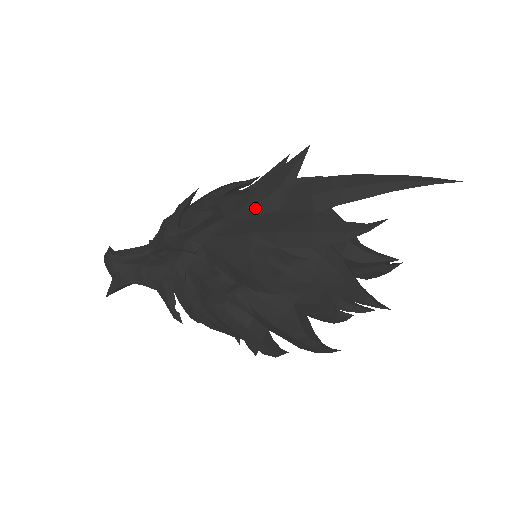
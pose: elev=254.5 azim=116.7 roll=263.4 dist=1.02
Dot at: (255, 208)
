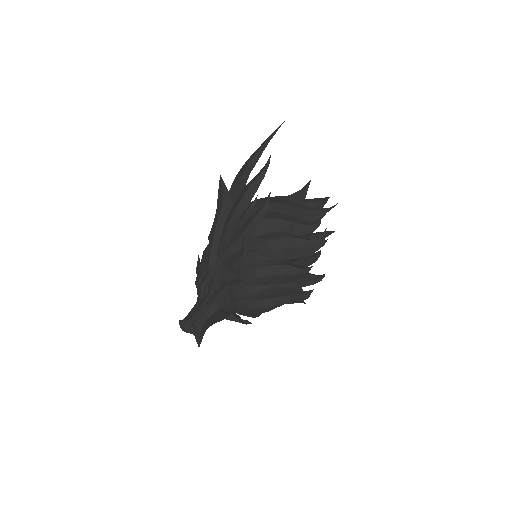
Dot at: (222, 216)
